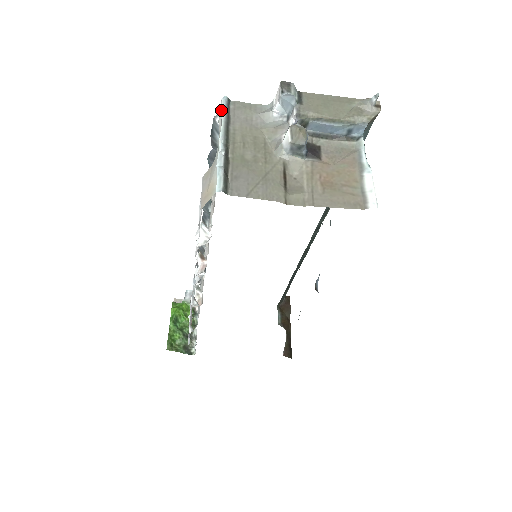
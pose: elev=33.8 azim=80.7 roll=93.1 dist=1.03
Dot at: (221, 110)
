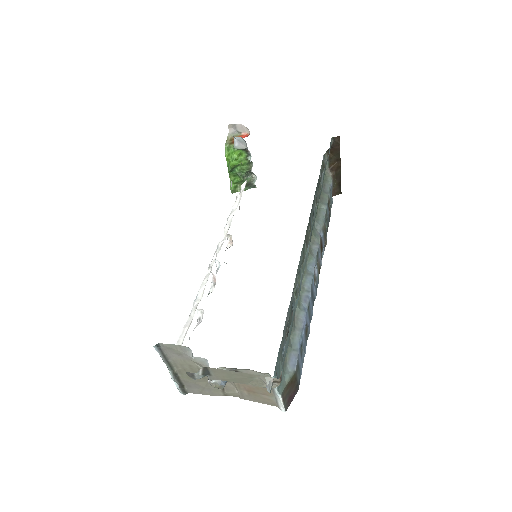
Dot at: occluded
